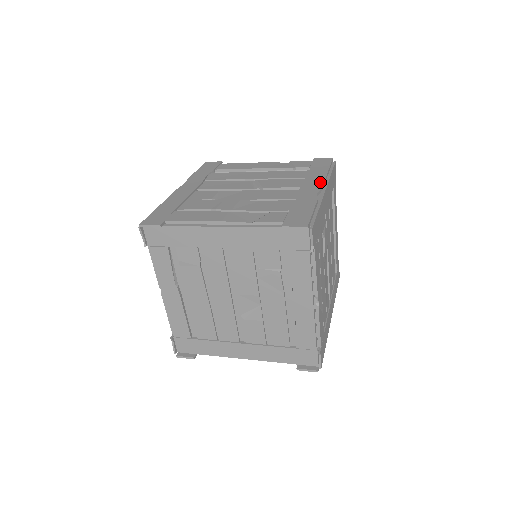
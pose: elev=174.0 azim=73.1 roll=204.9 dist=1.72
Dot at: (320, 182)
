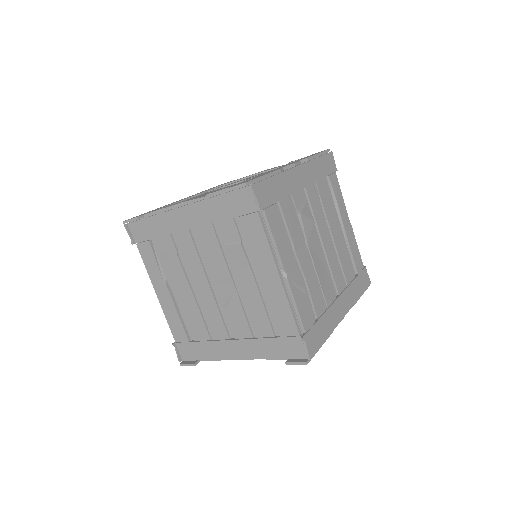
Dot at: (296, 162)
